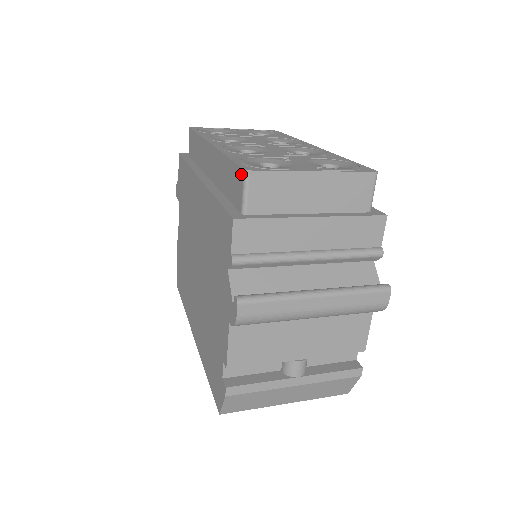
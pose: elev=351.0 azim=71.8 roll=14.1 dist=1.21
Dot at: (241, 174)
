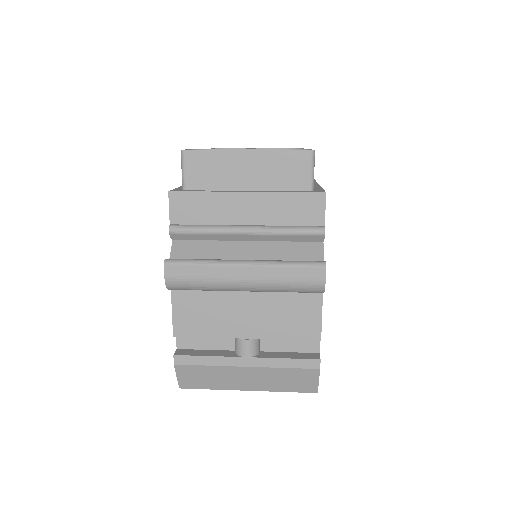
Dot at: occluded
